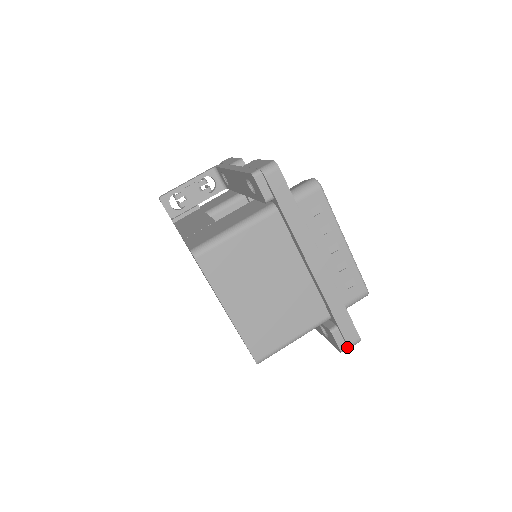
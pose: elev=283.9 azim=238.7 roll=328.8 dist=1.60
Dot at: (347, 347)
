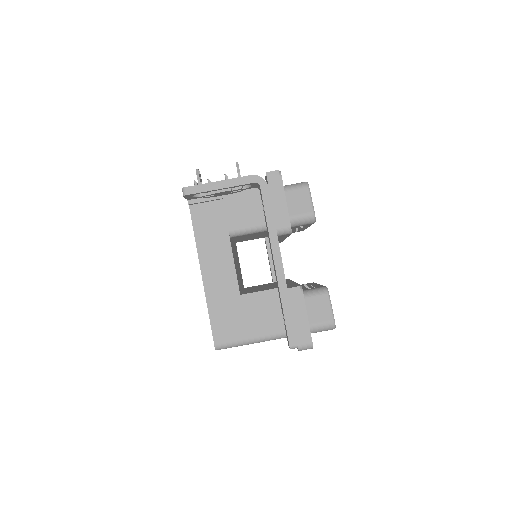
Dot at: occluded
